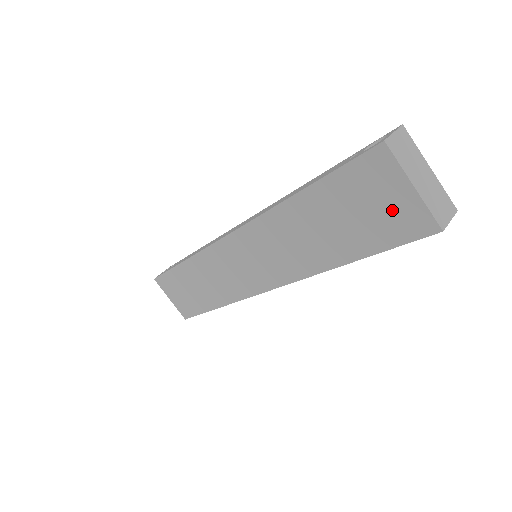
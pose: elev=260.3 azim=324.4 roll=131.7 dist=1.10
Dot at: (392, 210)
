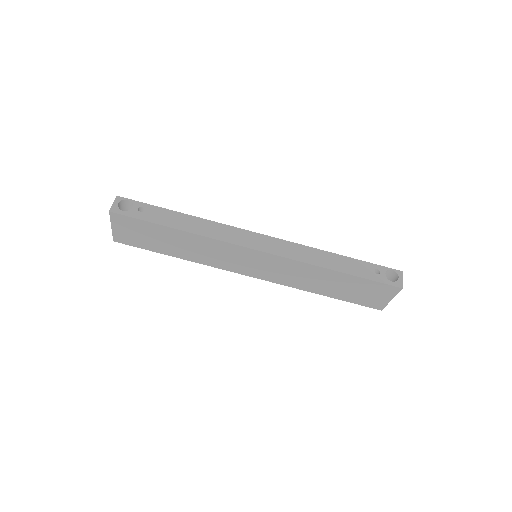
Dot at: (374, 299)
